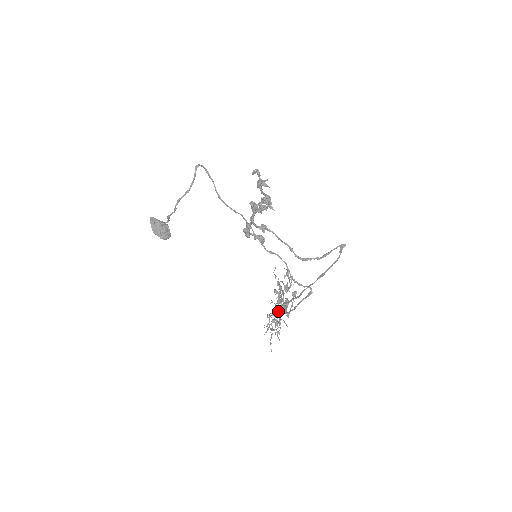
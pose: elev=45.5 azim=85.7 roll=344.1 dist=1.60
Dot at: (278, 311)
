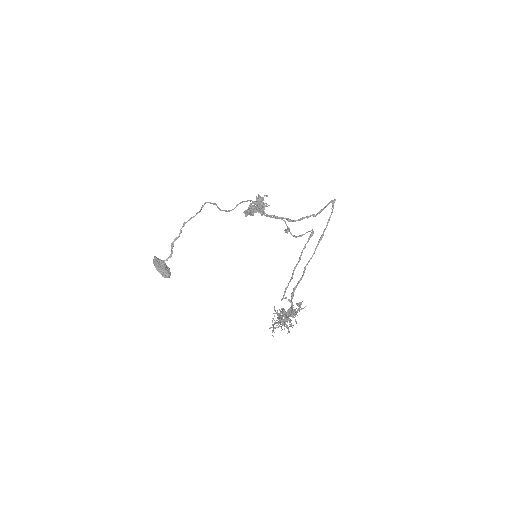
Dot at: occluded
